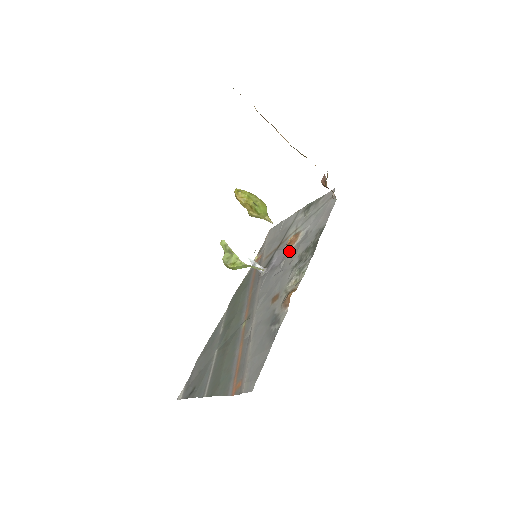
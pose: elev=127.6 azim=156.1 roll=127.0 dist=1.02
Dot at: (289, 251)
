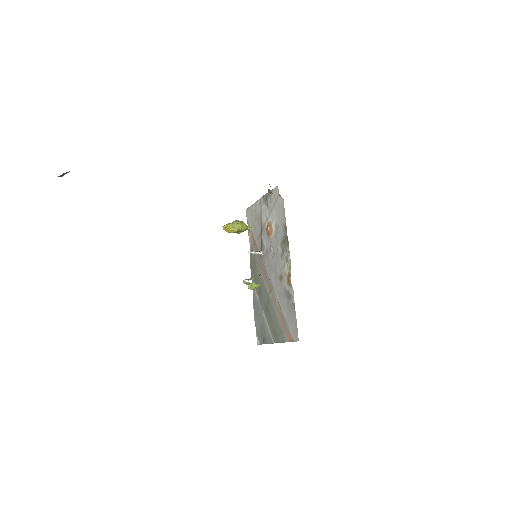
Dot at: (271, 239)
